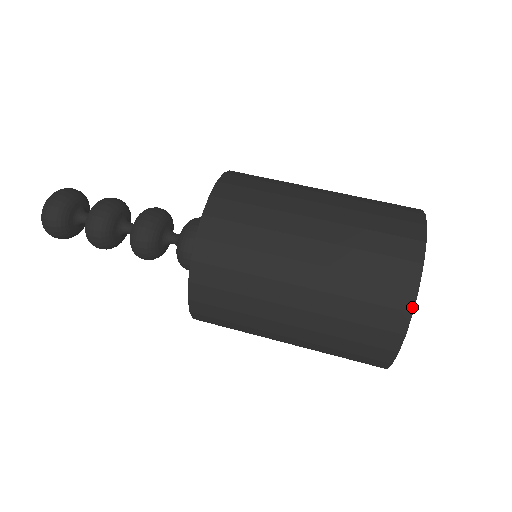
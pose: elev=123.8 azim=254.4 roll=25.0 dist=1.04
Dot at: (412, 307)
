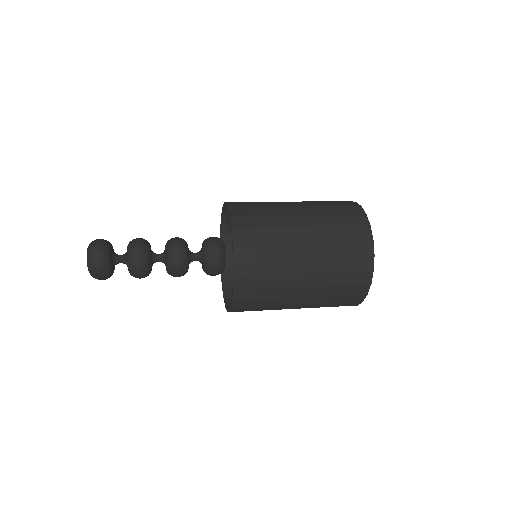
Dot at: (364, 212)
